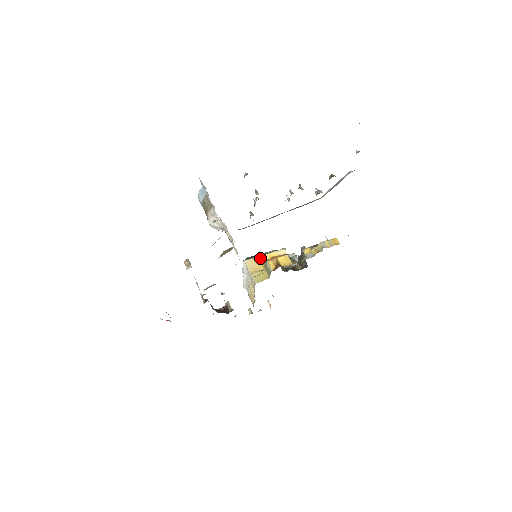
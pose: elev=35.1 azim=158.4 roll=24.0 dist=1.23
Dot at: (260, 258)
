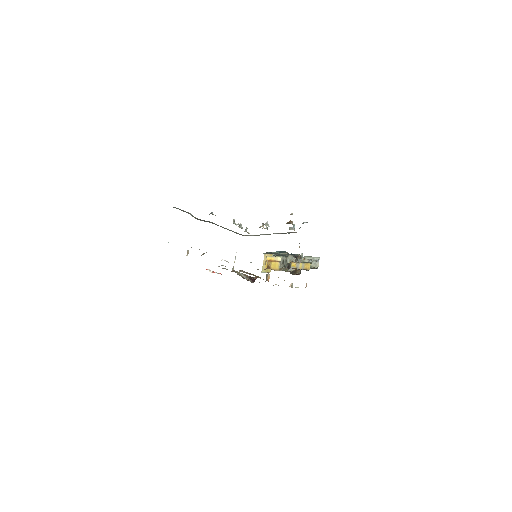
Dot at: occluded
